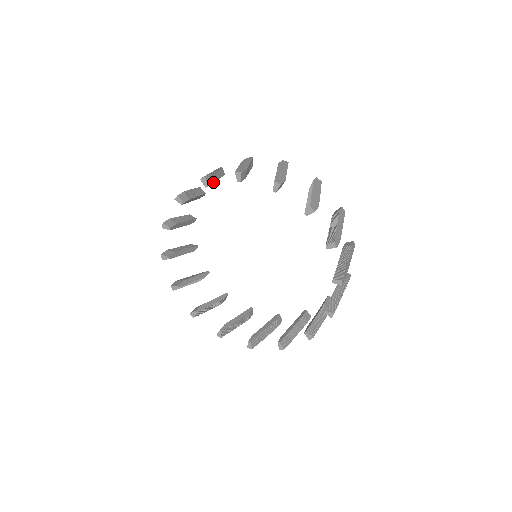
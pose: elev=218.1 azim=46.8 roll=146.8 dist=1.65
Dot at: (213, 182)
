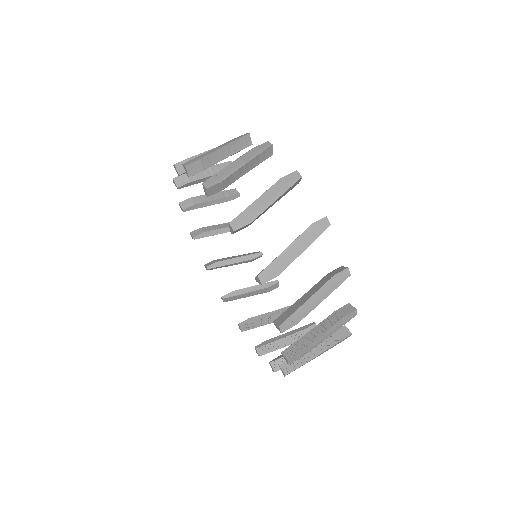
Dot at: (194, 204)
